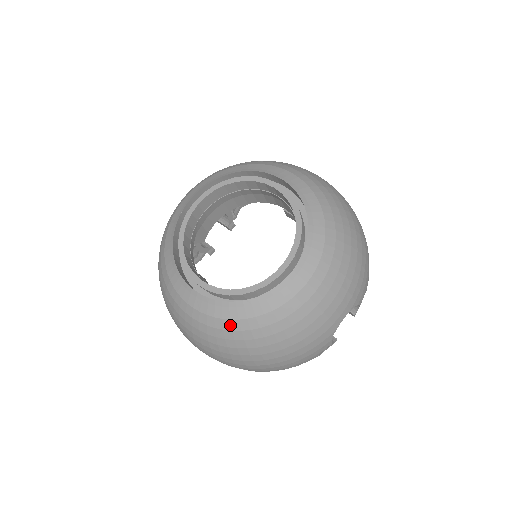
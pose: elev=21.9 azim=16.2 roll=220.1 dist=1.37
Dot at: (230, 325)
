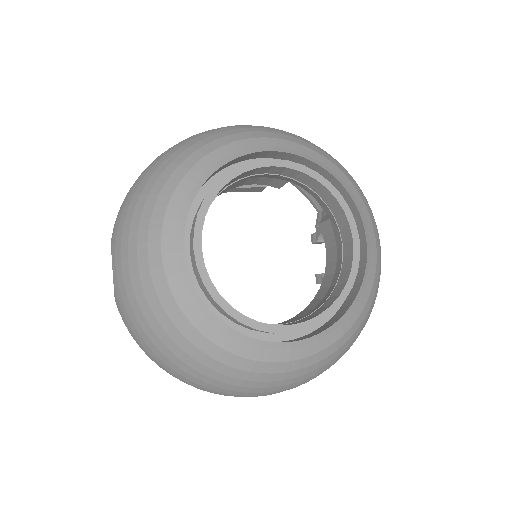
Dot at: (344, 339)
